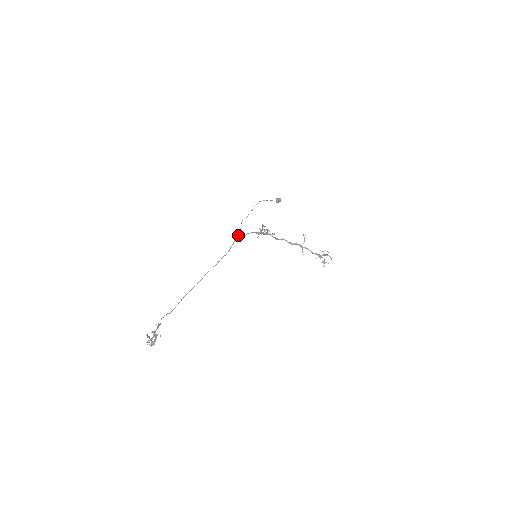
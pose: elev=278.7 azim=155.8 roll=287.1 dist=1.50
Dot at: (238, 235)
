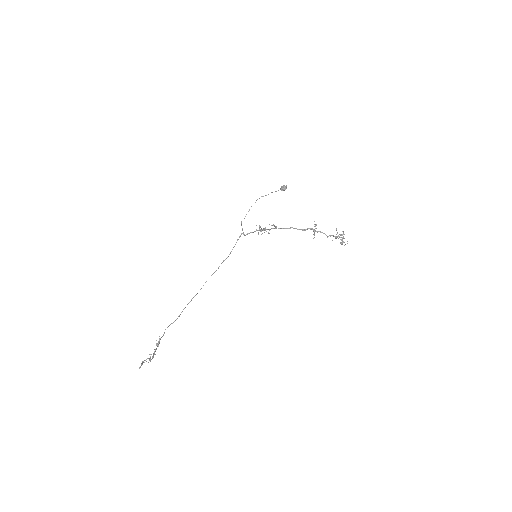
Dot at: (241, 234)
